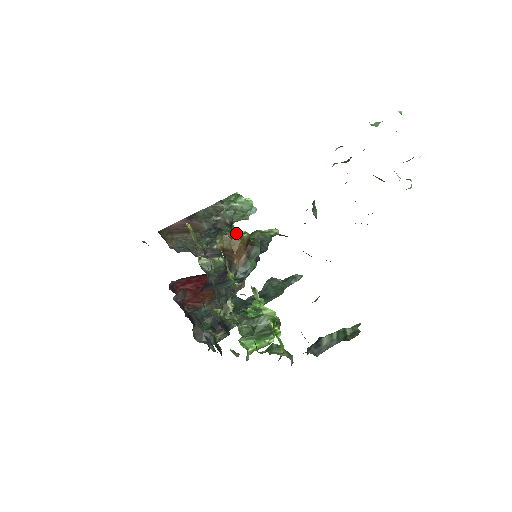
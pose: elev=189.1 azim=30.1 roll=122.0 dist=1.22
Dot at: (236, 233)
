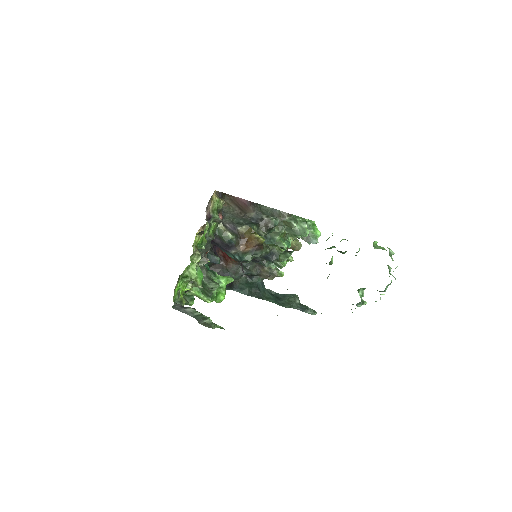
Dot at: (279, 240)
